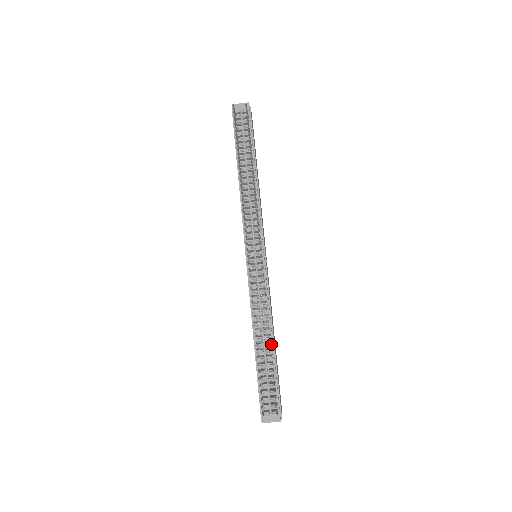
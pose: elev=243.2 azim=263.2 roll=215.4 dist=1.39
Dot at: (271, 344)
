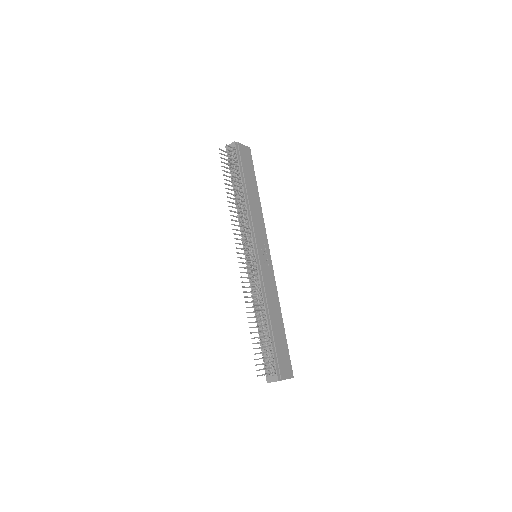
Dot at: (266, 322)
